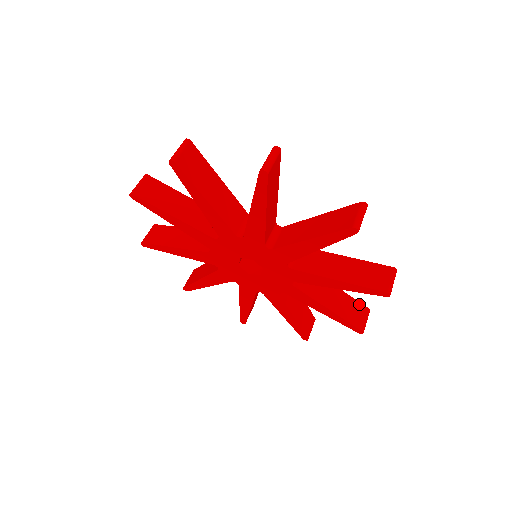
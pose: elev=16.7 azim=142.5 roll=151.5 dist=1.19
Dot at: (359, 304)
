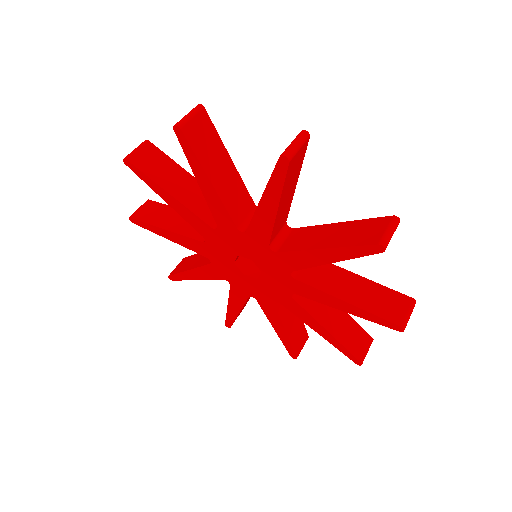
Dot at: (362, 331)
